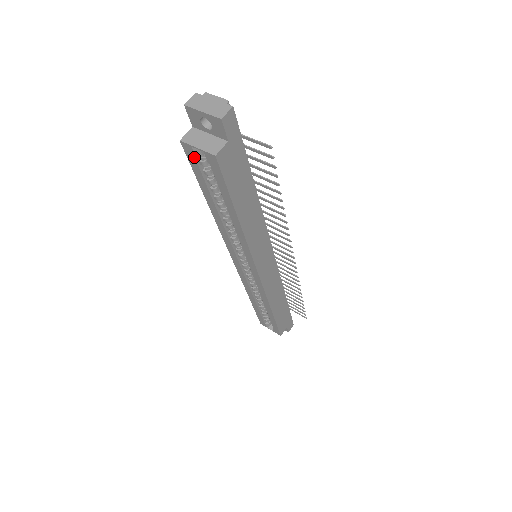
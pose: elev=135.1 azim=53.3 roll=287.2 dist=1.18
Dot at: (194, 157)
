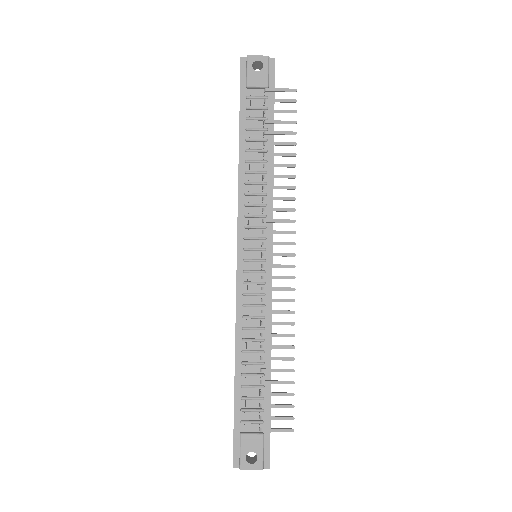
Dot at: occluded
